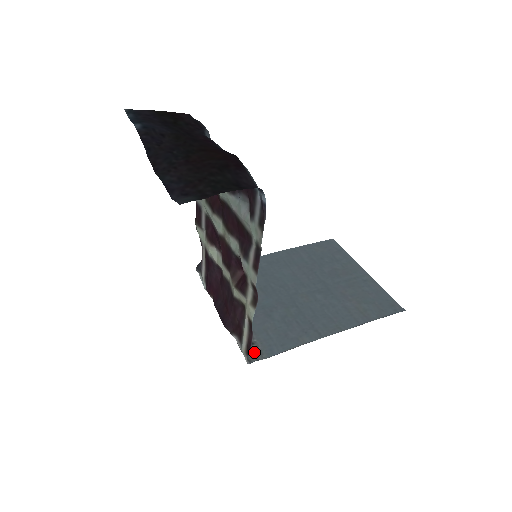
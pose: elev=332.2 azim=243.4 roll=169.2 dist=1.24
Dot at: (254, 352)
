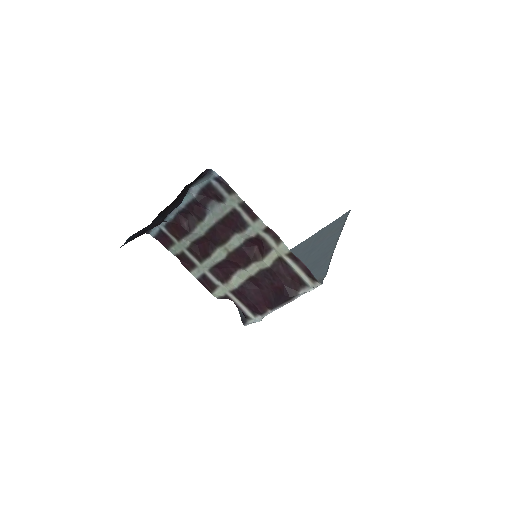
Dot at: occluded
